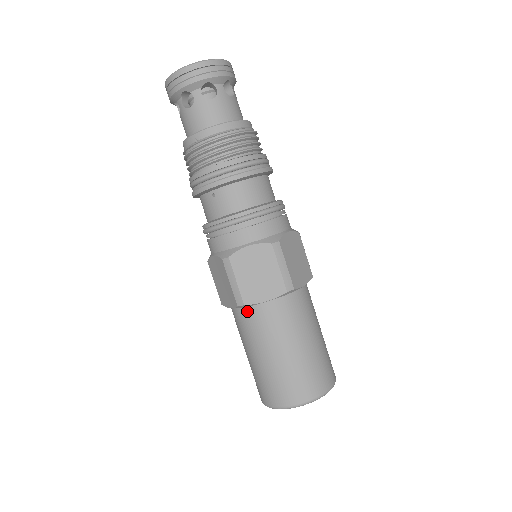
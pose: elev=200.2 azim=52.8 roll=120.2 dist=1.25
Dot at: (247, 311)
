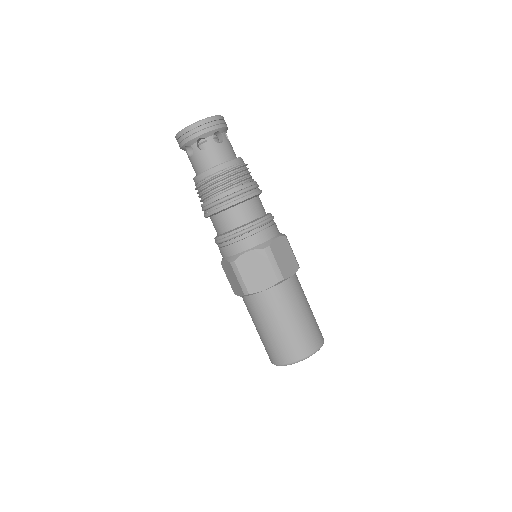
Dot at: occluded
